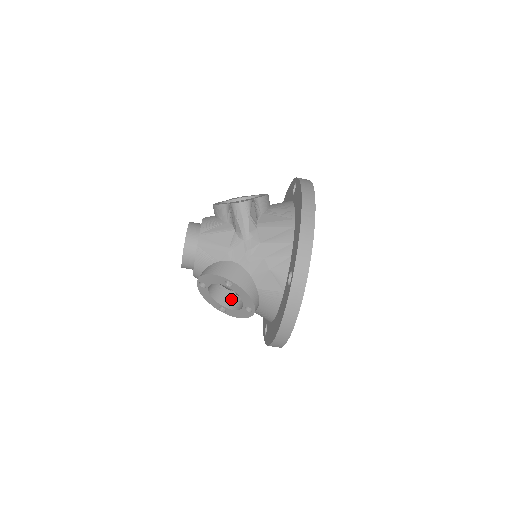
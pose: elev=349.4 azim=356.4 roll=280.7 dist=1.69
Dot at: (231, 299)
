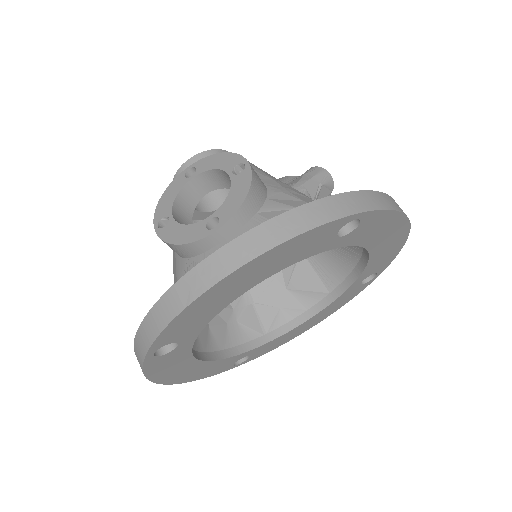
Dot at: occluded
